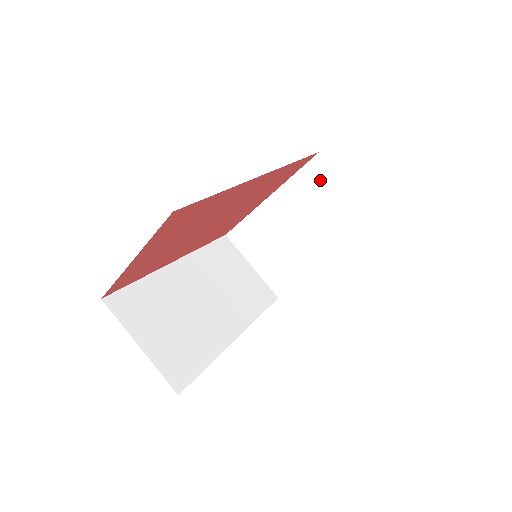
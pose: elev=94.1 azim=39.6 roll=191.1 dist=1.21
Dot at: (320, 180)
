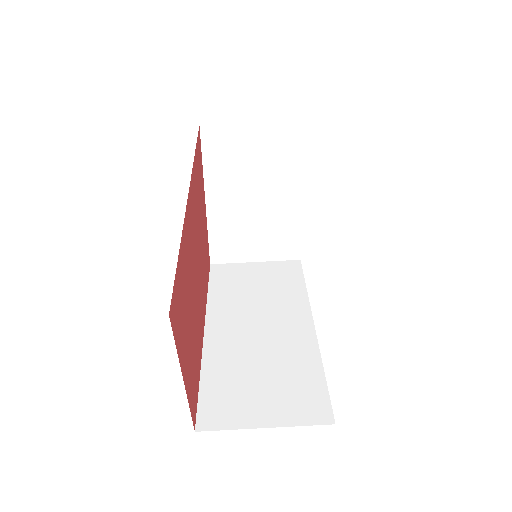
Dot at: (225, 144)
